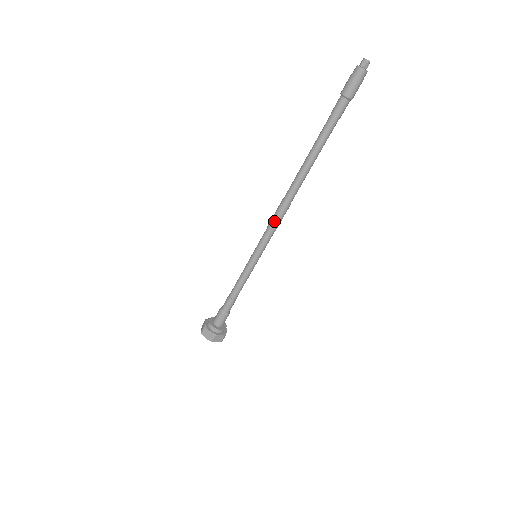
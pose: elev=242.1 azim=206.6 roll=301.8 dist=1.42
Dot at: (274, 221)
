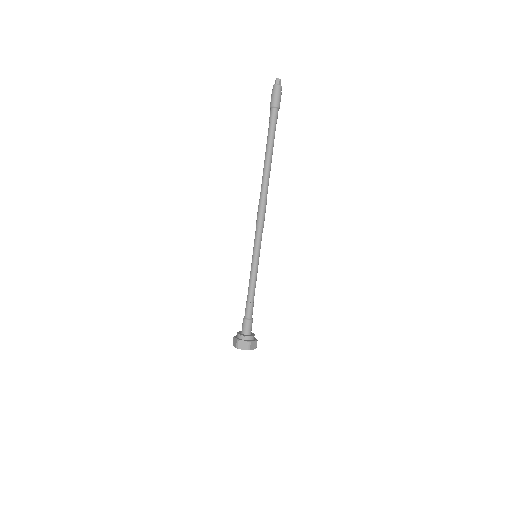
Dot at: (257, 219)
